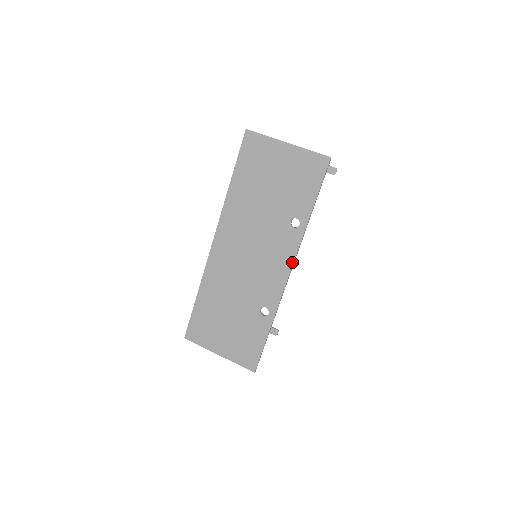
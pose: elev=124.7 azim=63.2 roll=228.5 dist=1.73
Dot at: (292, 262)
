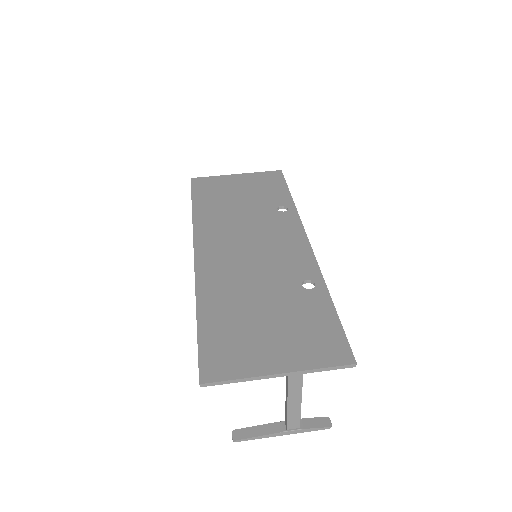
Dot at: (304, 232)
